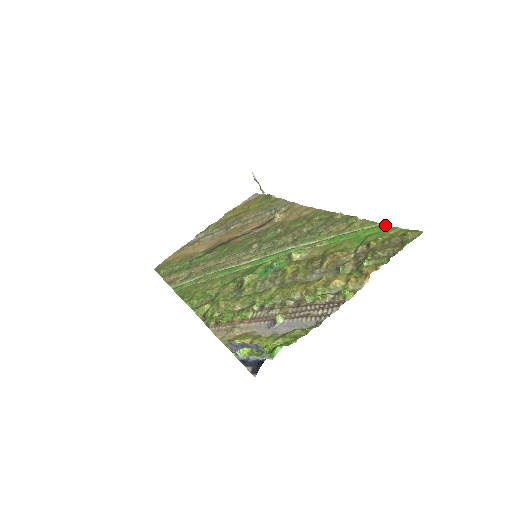
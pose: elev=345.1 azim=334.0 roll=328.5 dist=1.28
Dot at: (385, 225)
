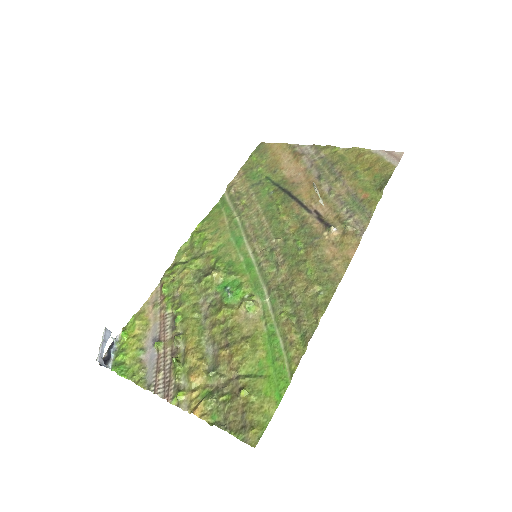
Dot at: (285, 391)
